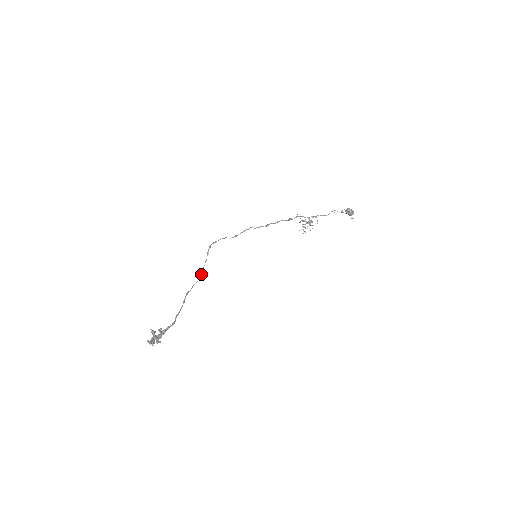
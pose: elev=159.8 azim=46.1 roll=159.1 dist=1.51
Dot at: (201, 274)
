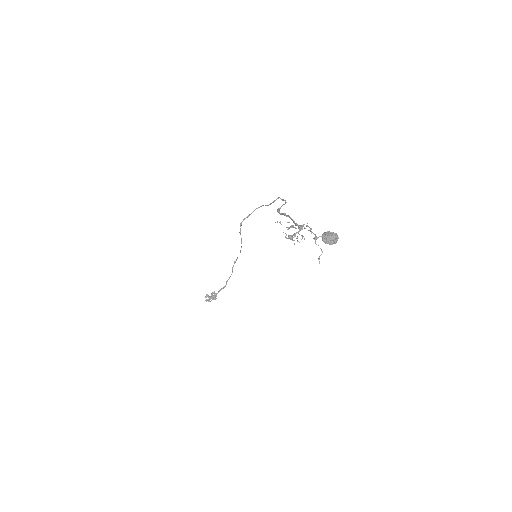
Dot at: occluded
